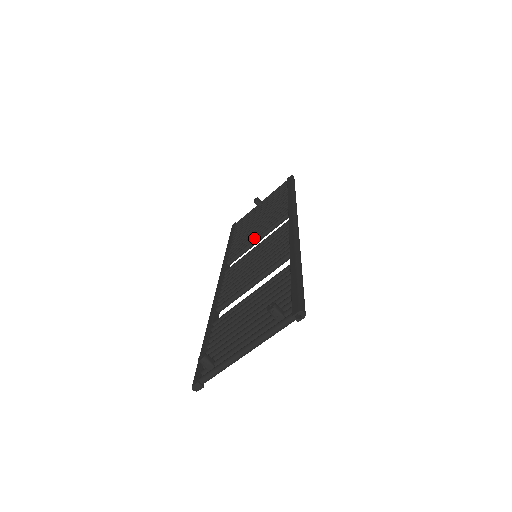
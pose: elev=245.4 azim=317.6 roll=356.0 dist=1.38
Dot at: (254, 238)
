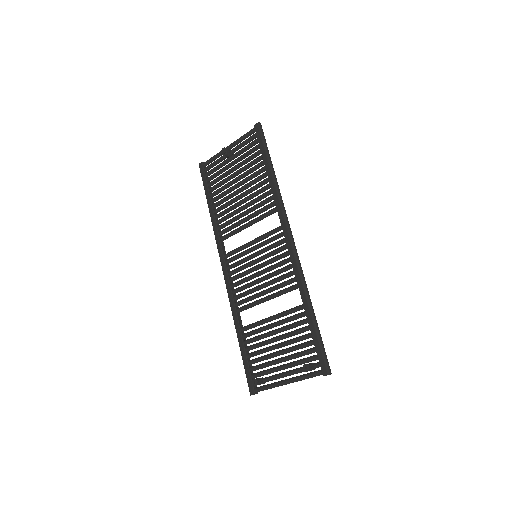
Dot at: (243, 222)
